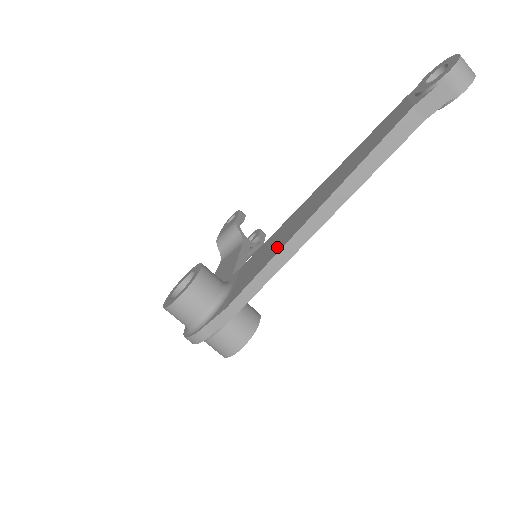
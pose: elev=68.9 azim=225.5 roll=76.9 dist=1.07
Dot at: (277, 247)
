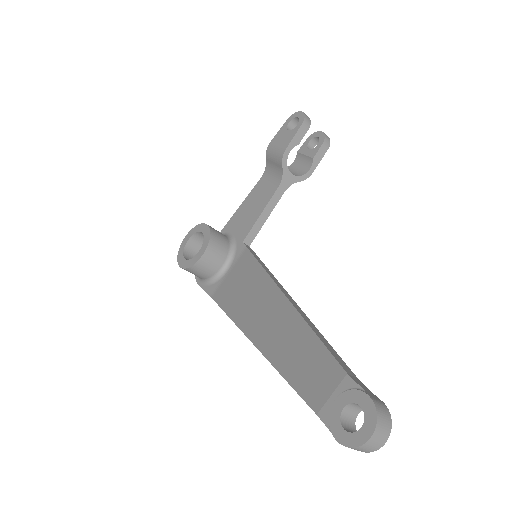
Dot at: (242, 313)
